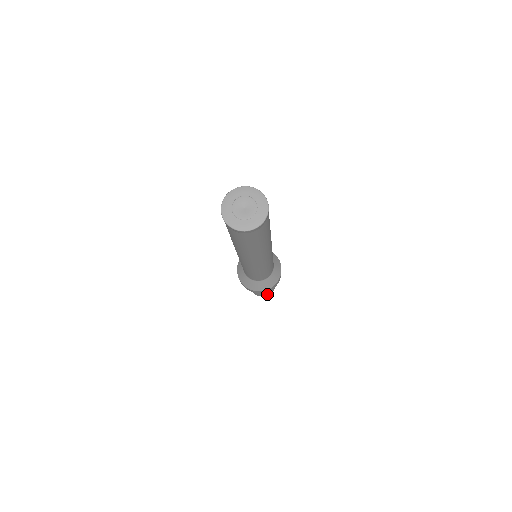
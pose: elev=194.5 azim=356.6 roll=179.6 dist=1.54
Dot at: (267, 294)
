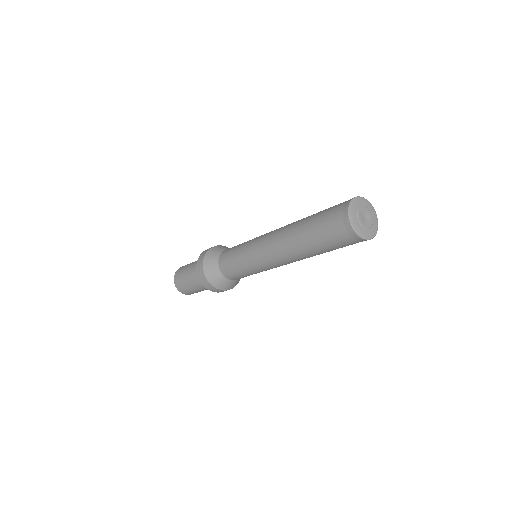
Dot at: (190, 293)
